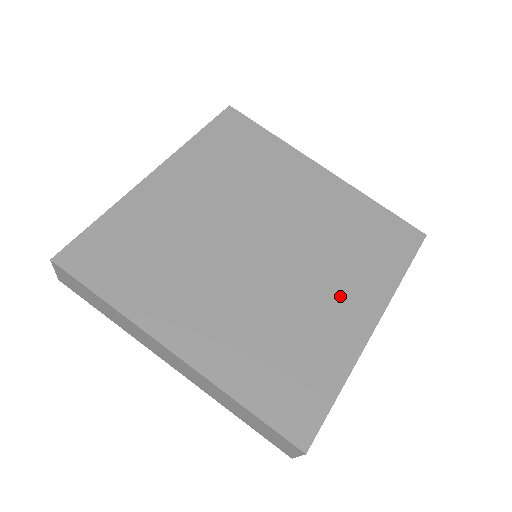
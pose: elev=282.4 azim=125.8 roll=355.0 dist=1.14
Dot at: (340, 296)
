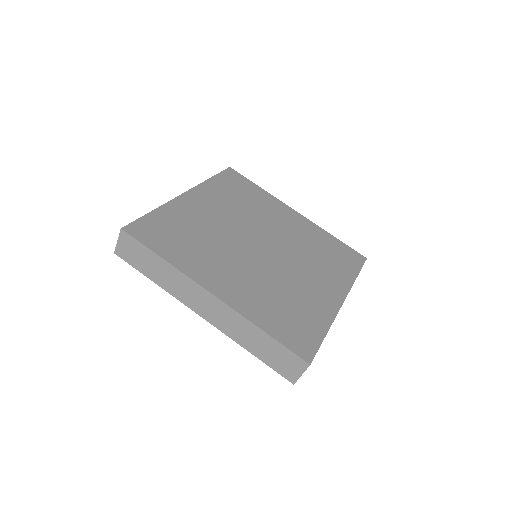
Dot at: (318, 281)
